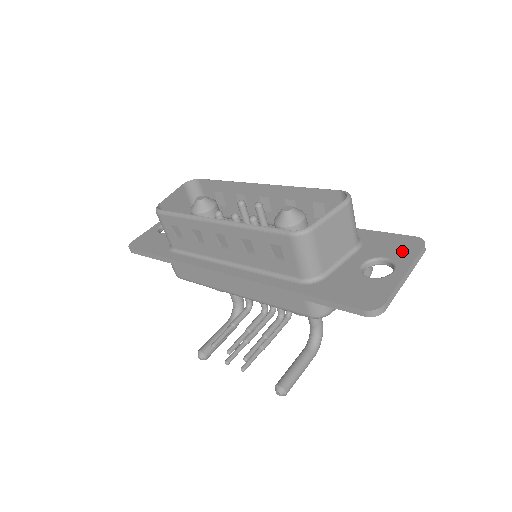
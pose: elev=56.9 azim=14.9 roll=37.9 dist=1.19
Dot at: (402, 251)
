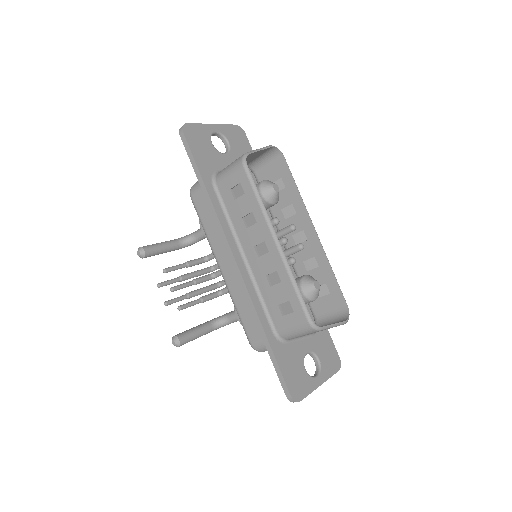
Dot at: (329, 364)
